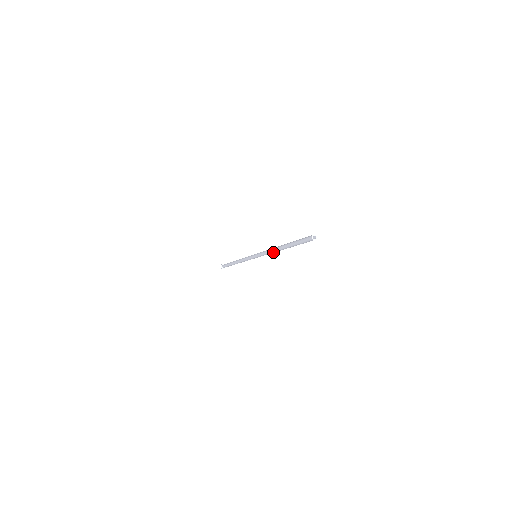
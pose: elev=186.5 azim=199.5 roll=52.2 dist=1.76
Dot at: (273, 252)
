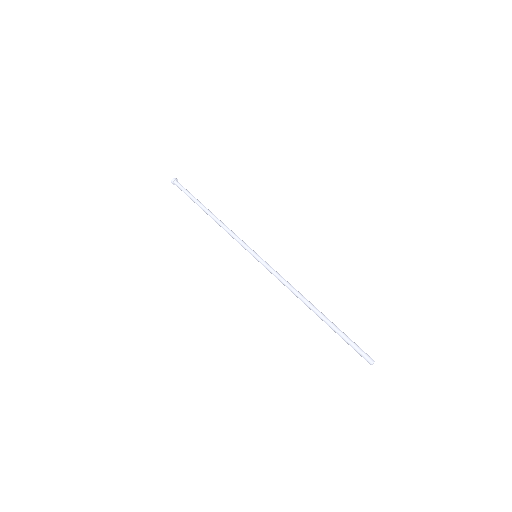
Dot at: (294, 293)
